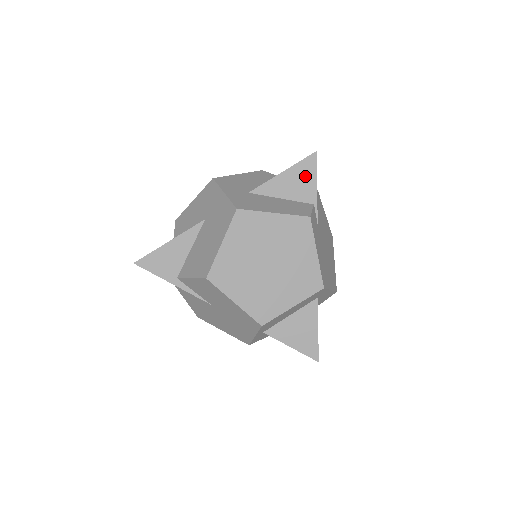
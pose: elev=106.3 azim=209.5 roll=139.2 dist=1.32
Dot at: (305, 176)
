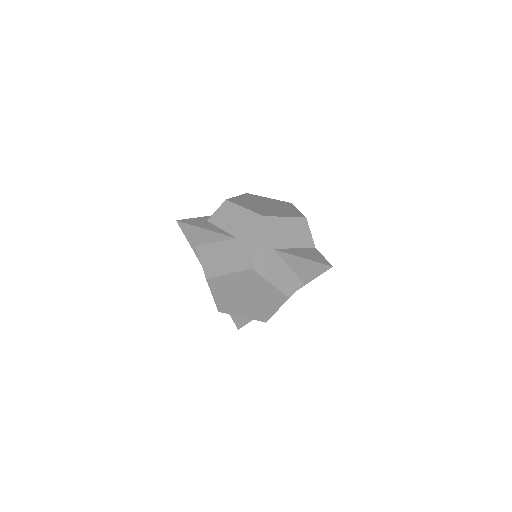
Dot at: (313, 270)
